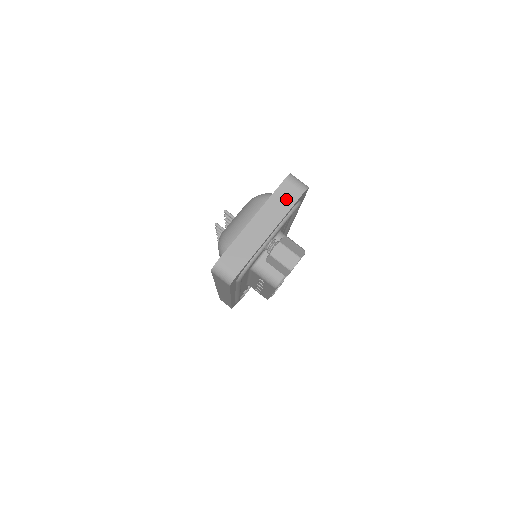
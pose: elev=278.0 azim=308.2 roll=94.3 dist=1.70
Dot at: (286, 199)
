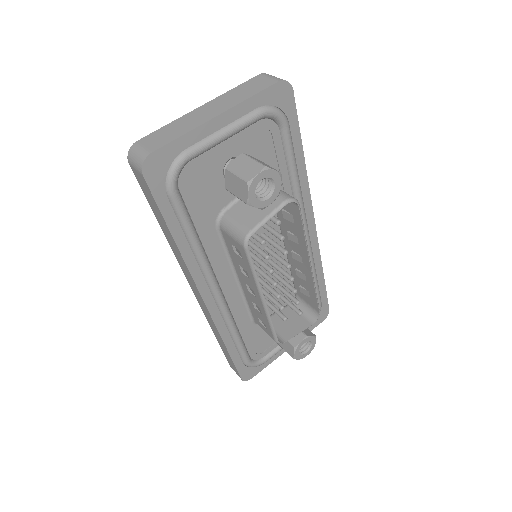
Dot at: (252, 88)
